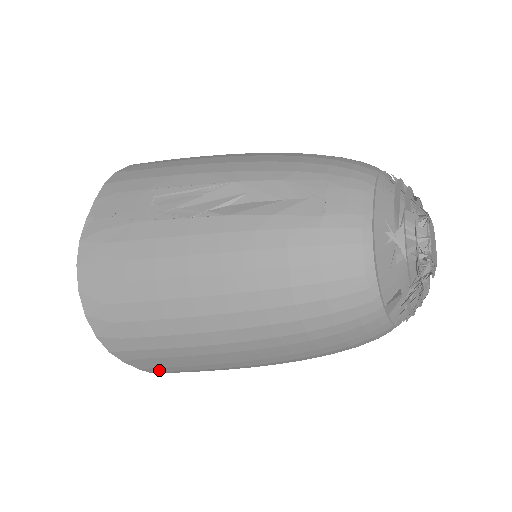
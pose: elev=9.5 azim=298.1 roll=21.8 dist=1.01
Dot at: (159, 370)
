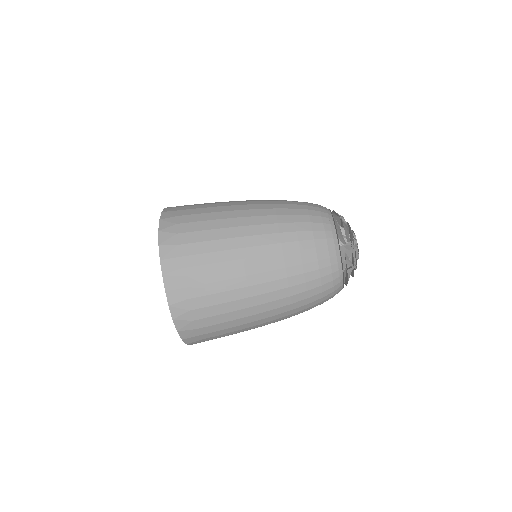
Dot at: (181, 295)
